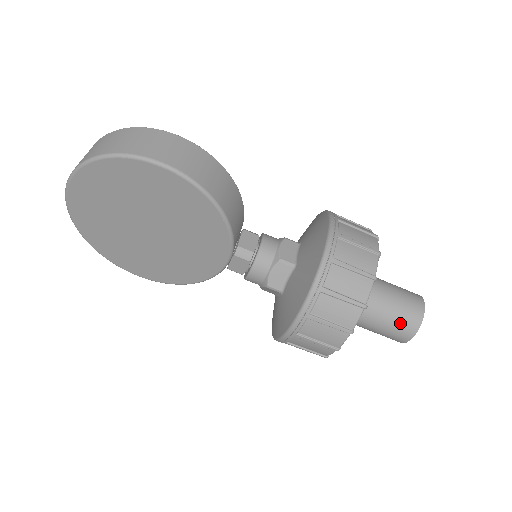
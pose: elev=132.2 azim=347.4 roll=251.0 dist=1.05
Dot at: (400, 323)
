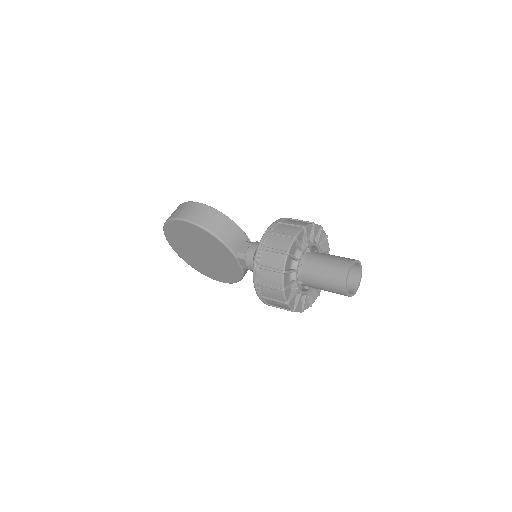
Dot at: (332, 281)
